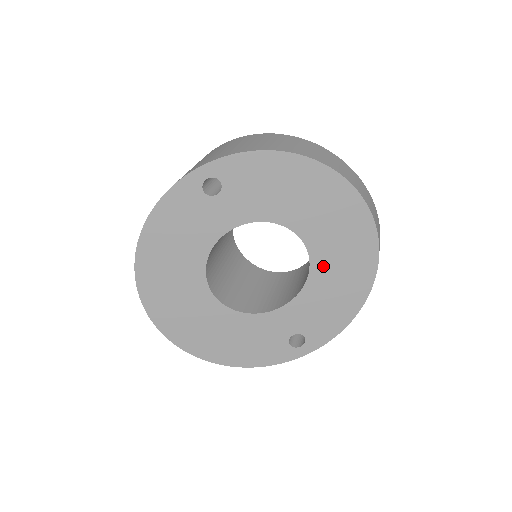
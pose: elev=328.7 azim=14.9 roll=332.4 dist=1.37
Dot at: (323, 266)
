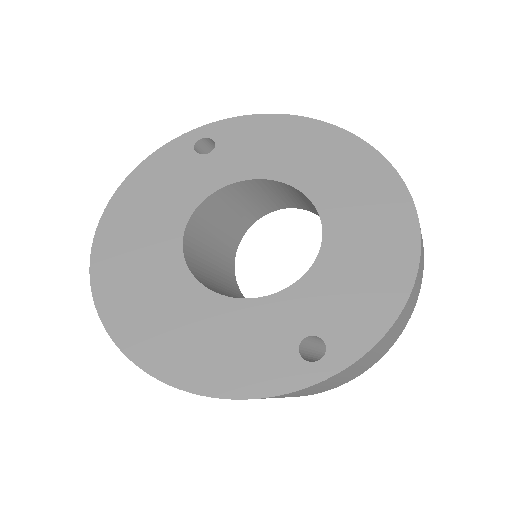
Dot at: (341, 231)
